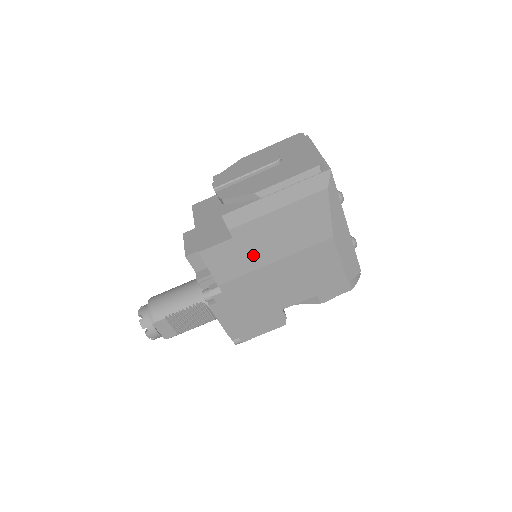
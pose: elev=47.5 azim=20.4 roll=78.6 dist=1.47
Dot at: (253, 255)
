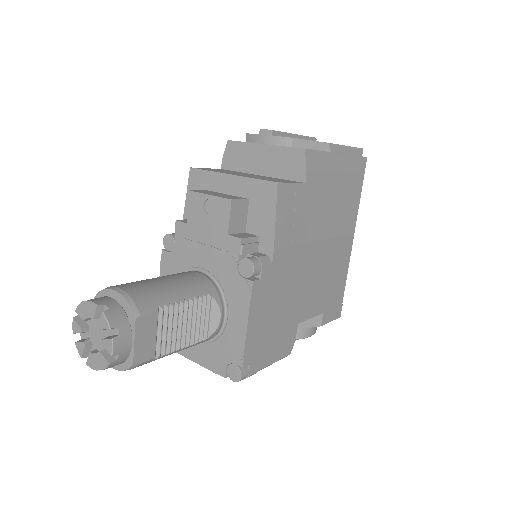
Dot at: (310, 219)
